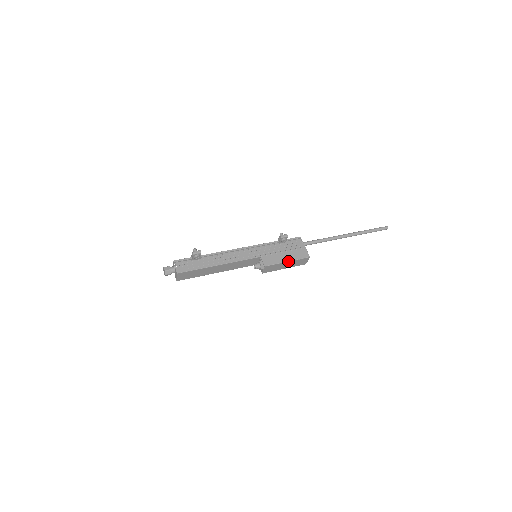
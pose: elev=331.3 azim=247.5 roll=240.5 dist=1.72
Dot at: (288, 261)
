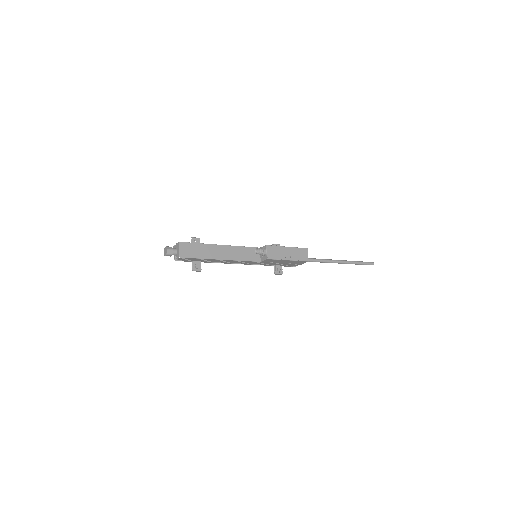
Dot at: (287, 247)
